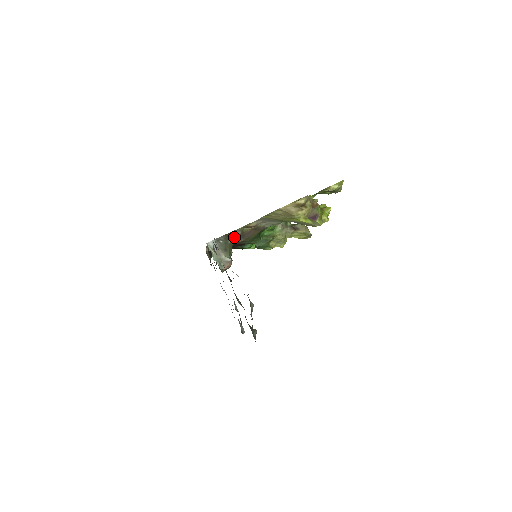
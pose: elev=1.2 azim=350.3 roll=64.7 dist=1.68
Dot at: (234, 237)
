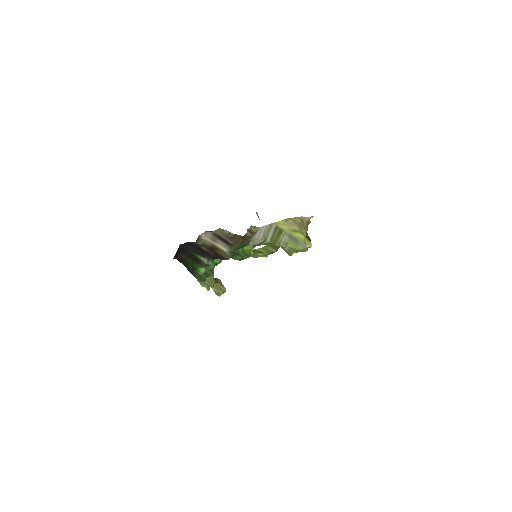
Dot at: occluded
